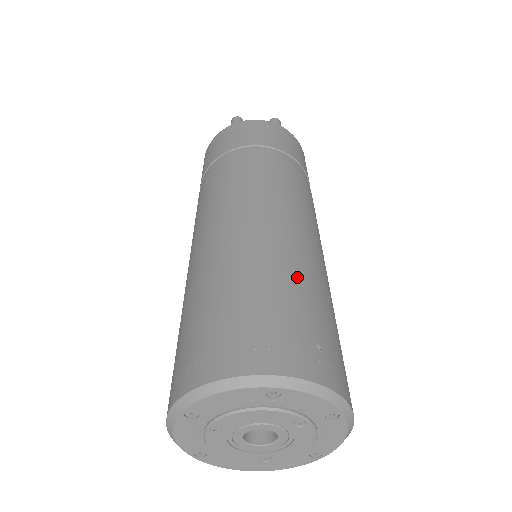
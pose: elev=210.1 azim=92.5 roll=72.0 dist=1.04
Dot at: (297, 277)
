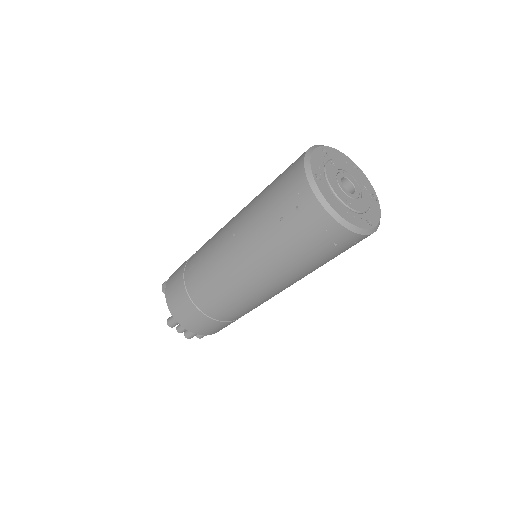
Dot at: occluded
